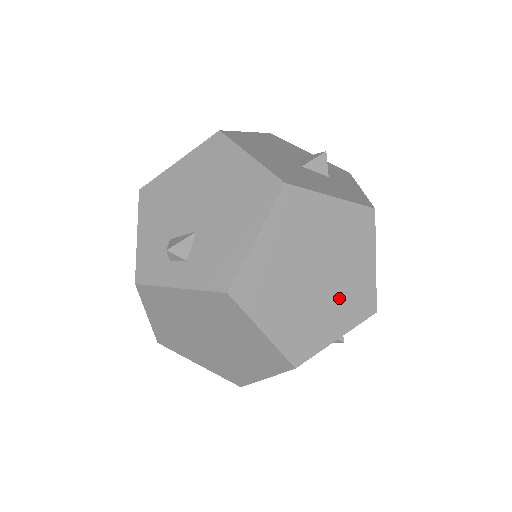
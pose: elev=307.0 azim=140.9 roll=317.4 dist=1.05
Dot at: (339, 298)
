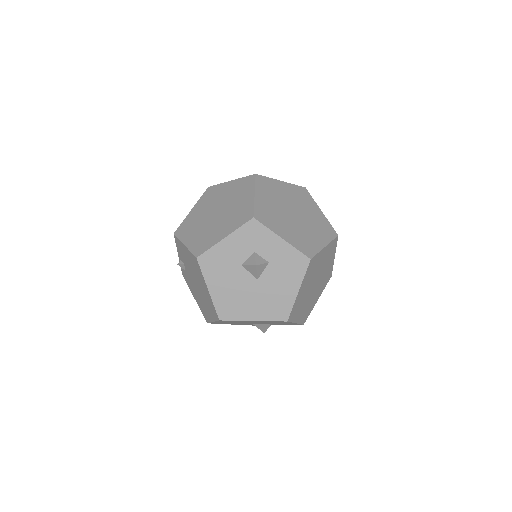
Dot at: (325, 264)
